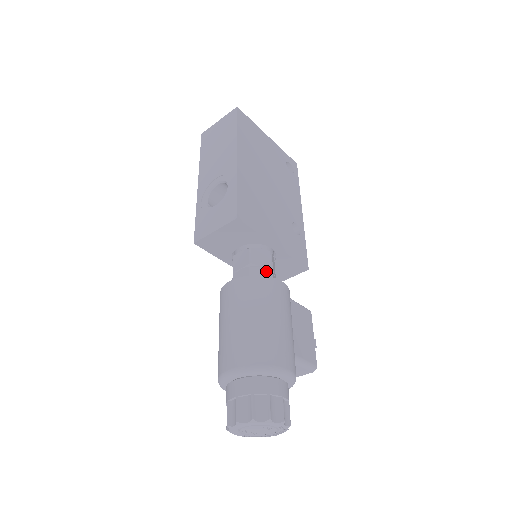
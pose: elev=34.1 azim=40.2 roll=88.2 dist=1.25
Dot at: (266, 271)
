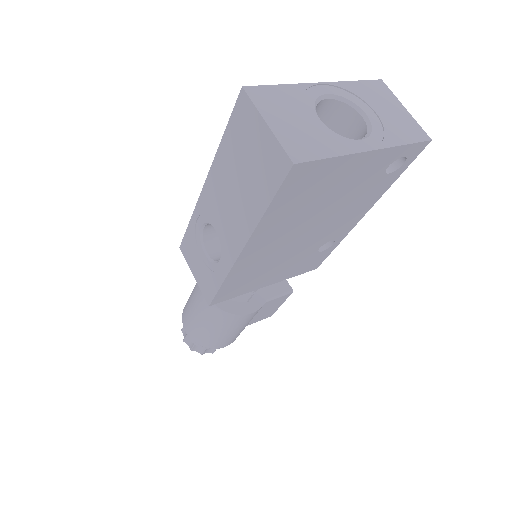
Dot at: (245, 295)
